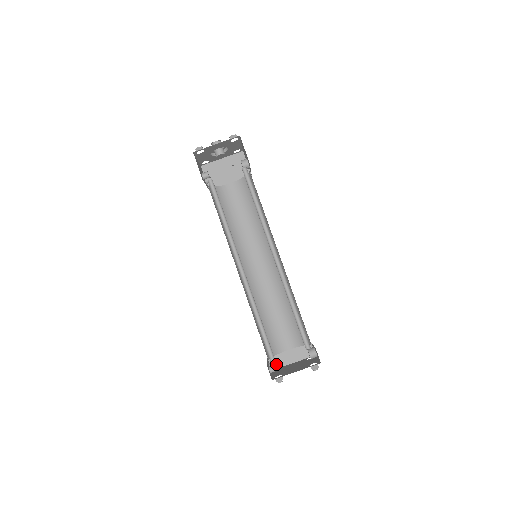
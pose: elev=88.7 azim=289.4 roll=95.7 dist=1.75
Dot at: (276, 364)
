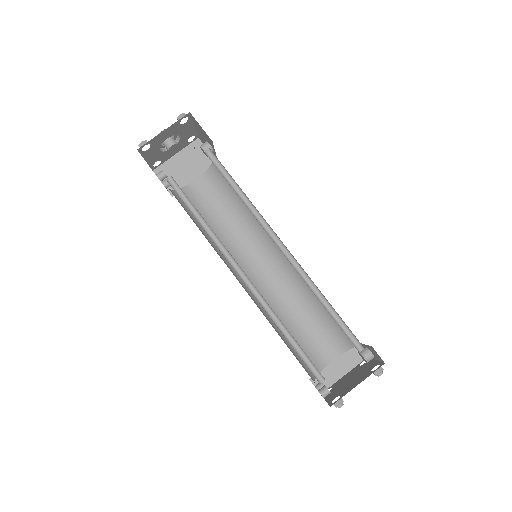
Dot at: occluded
